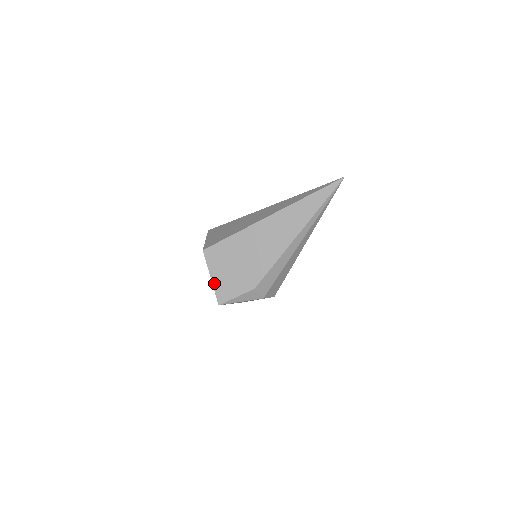
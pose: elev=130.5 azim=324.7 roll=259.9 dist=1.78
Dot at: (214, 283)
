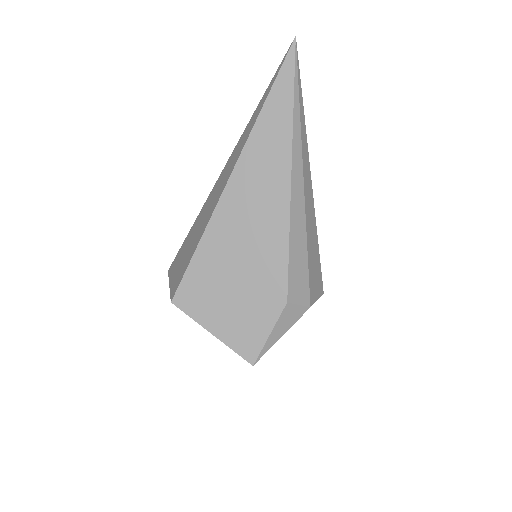
Dot at: (222, 338)
